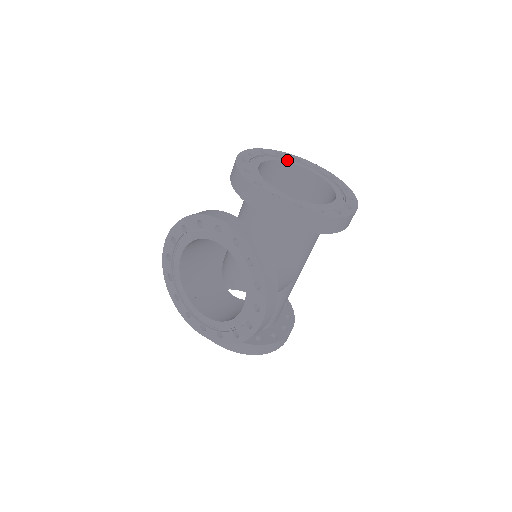
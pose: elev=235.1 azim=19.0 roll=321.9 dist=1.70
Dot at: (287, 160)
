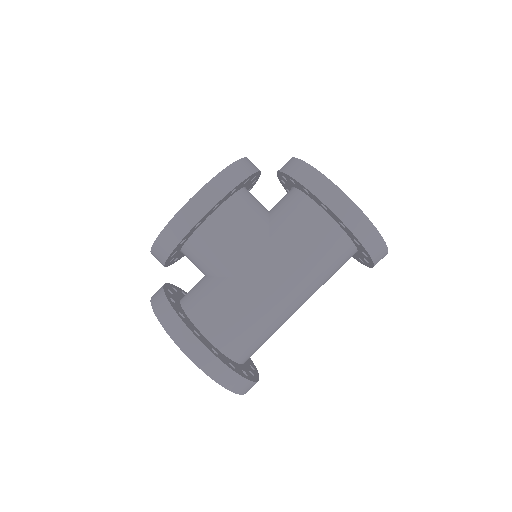
Dot at: occluded
